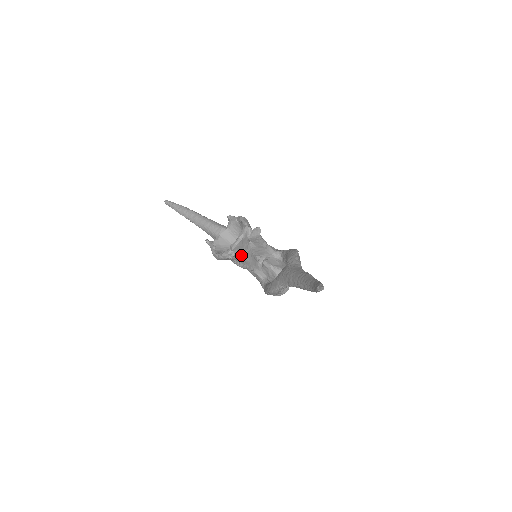
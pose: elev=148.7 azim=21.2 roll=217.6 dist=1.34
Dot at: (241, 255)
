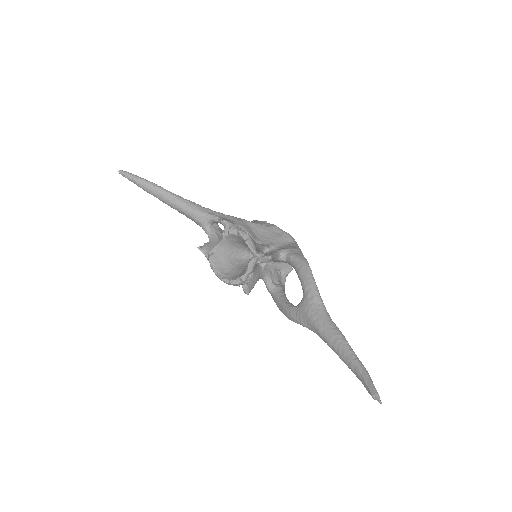
Dot at: occluded
